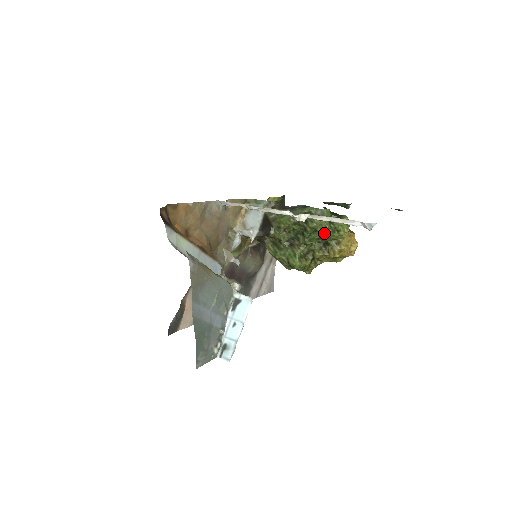
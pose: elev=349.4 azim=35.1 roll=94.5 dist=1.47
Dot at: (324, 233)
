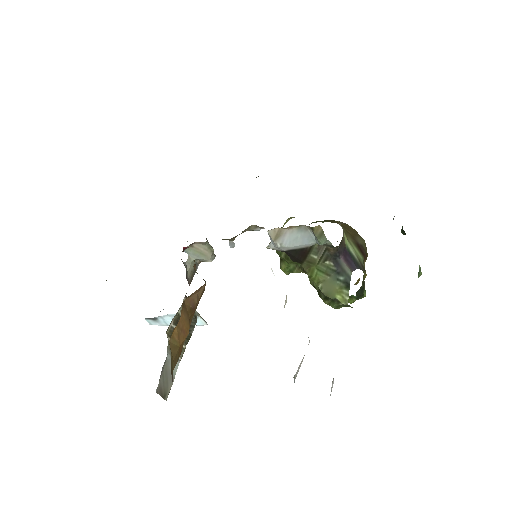
Dot at: occluded
